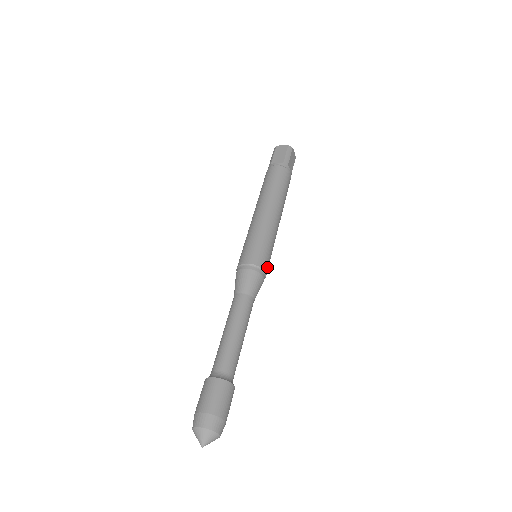
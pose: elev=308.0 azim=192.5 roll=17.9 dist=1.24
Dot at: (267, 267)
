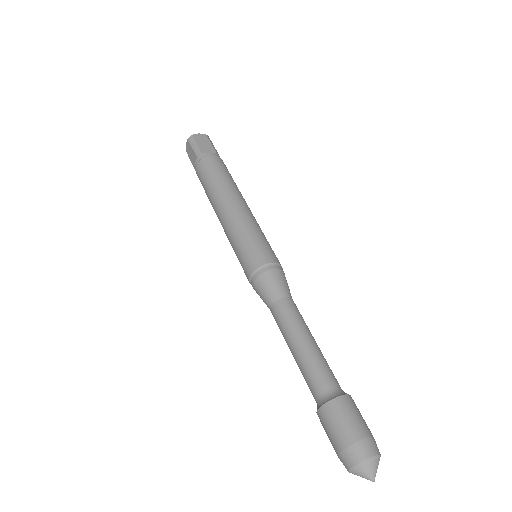
Dot at: (268, 256)
